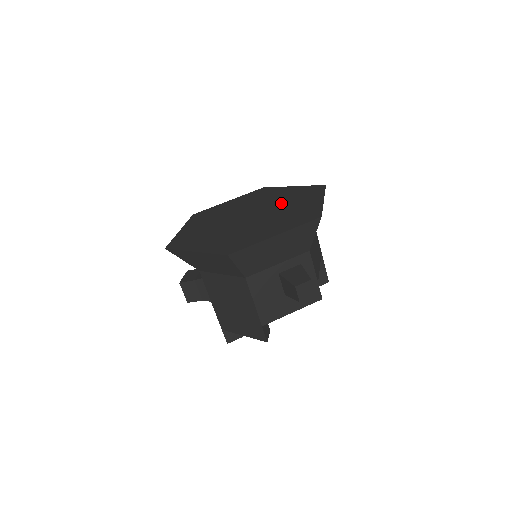
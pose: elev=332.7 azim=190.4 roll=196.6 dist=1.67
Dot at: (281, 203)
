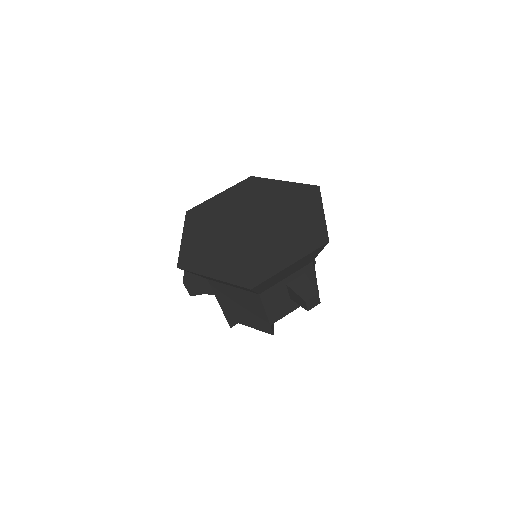
Dot at: (280, 210)
